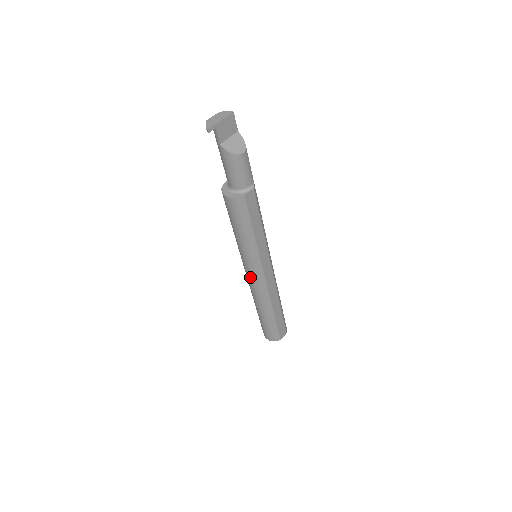
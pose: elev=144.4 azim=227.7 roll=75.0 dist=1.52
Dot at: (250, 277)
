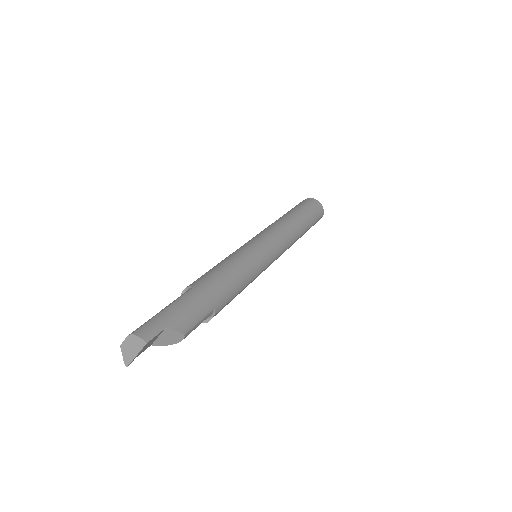
Dot at: occluded
